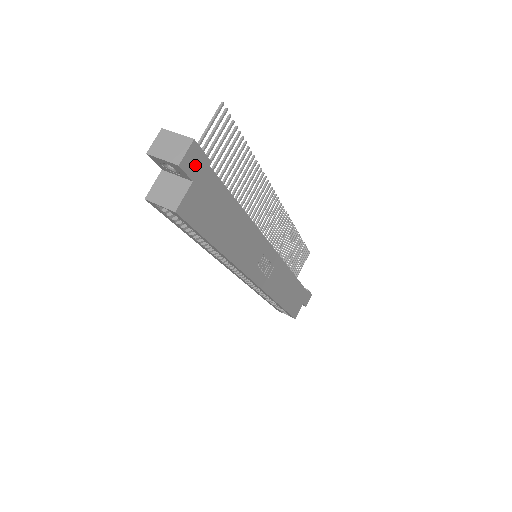
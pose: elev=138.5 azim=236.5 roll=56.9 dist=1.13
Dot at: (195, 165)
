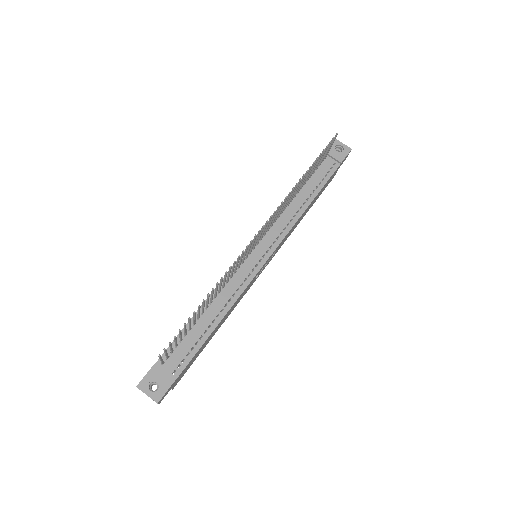
Dot at: (167, 392)
